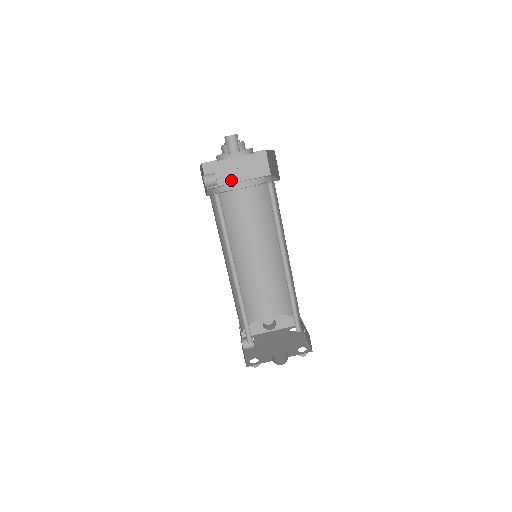
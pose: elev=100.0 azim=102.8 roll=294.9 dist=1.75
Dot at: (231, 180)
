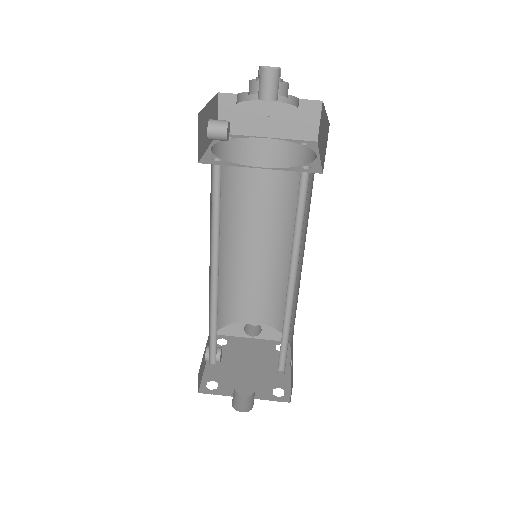
Dot at: (256, 131)
